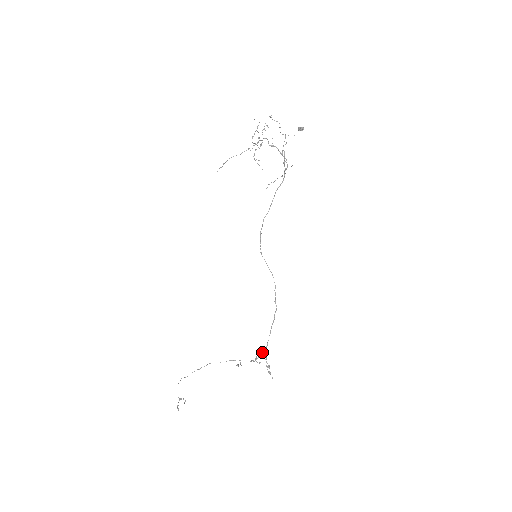
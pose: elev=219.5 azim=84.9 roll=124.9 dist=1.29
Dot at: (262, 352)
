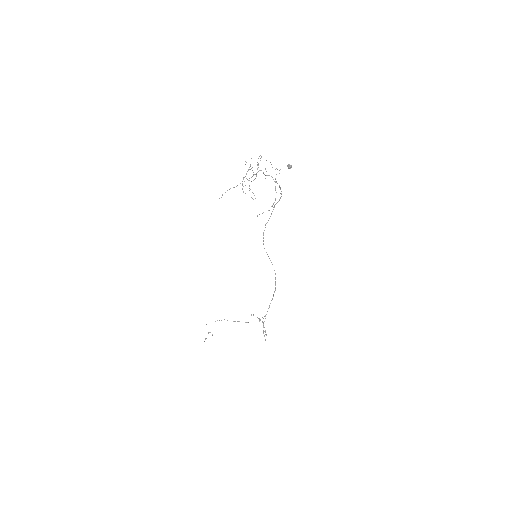
Dot at: (263, 318)
